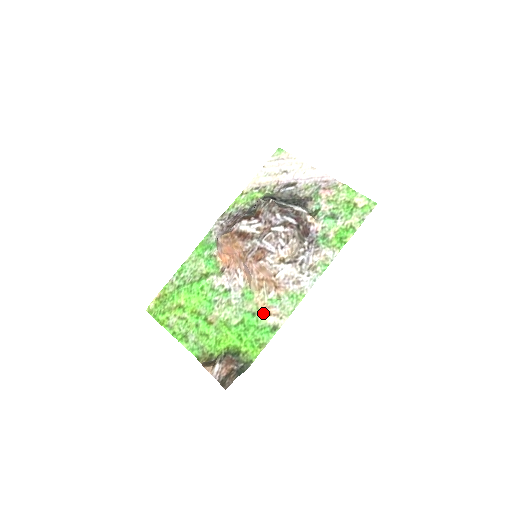
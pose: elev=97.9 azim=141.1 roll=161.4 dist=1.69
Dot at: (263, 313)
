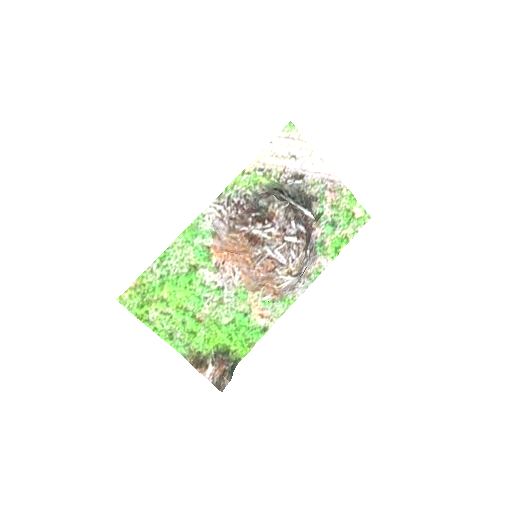
Dot at: (256, 315)
